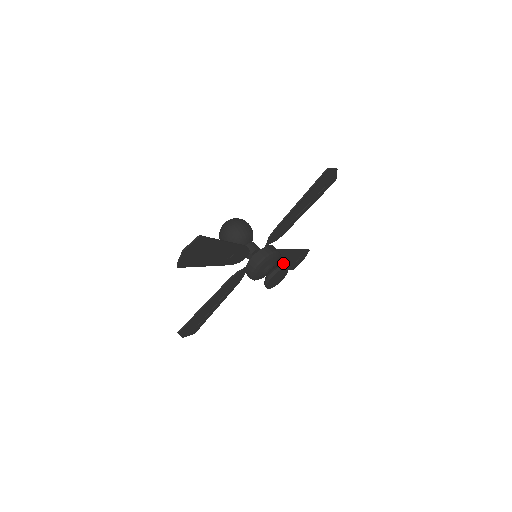
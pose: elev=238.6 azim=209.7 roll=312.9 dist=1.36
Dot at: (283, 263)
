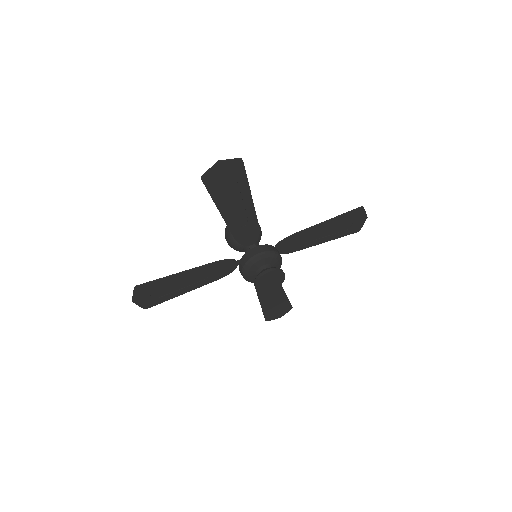
Dot at: (266, 298)
